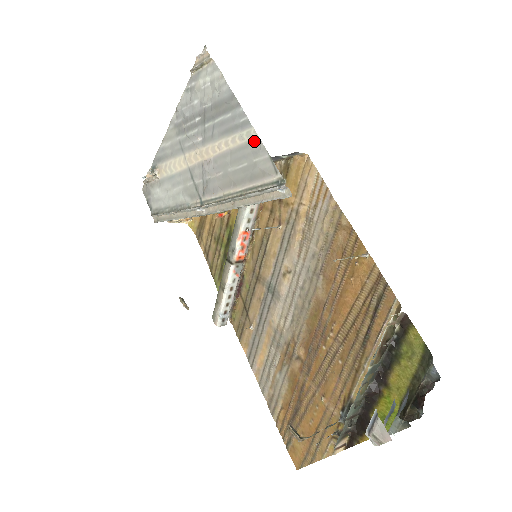
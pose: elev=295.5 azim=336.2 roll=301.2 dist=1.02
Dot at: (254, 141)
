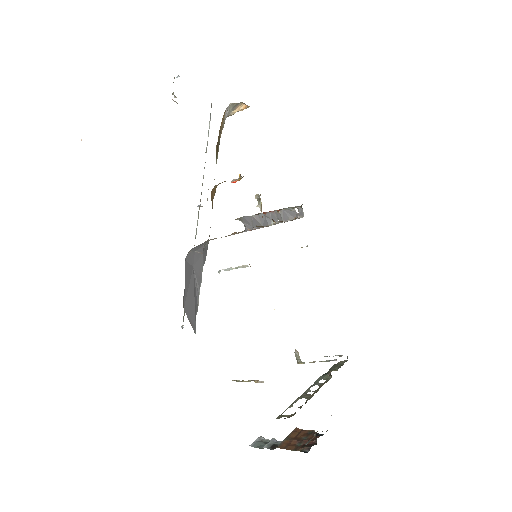
Dot at: occluded
